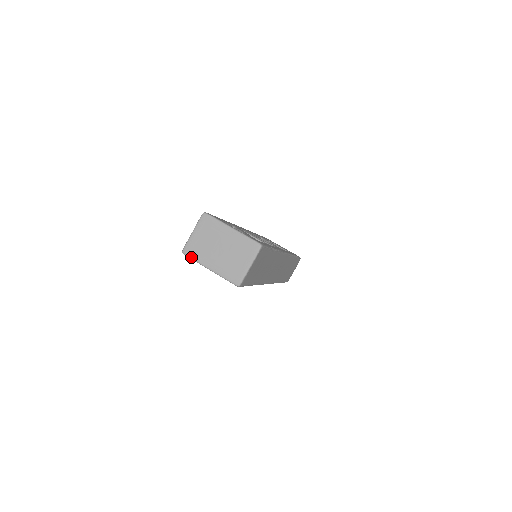
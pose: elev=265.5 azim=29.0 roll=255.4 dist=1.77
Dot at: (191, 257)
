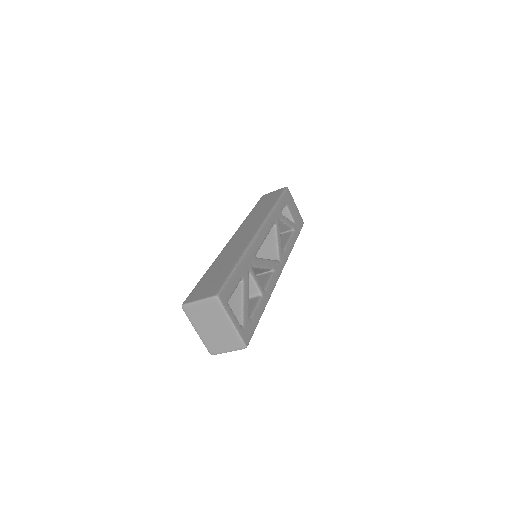
Dot at: (187, 315)
